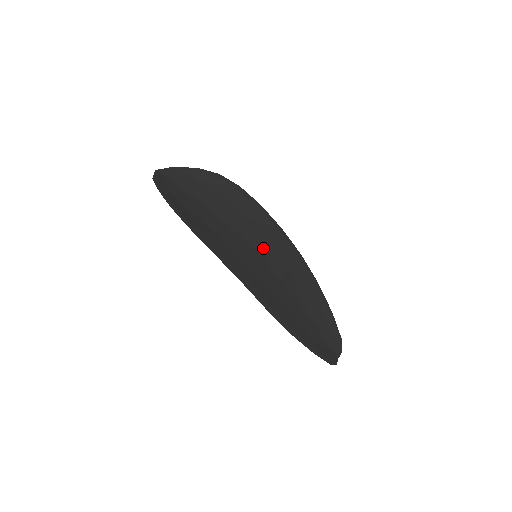
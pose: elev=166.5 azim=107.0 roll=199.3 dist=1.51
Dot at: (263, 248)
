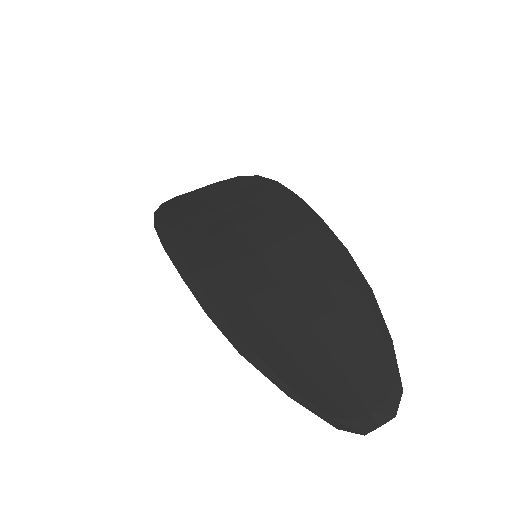
Dot at: (269, 245)
